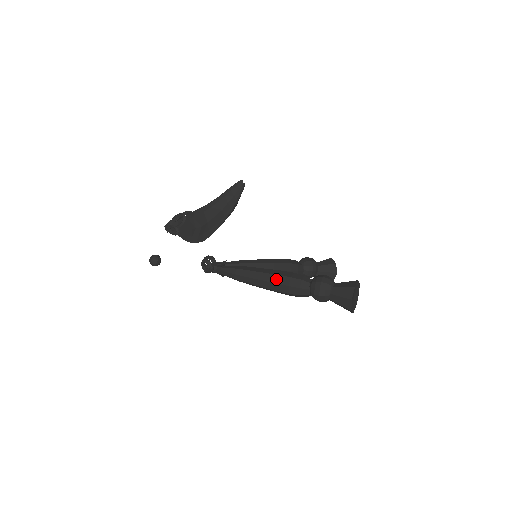
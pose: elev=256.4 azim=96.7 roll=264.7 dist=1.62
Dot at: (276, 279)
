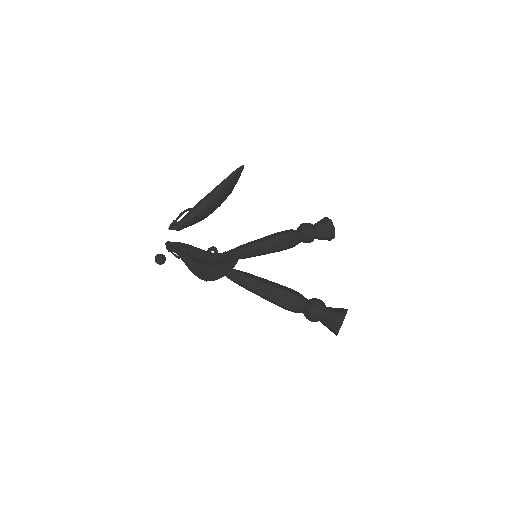
Dot at: (274, 299)
